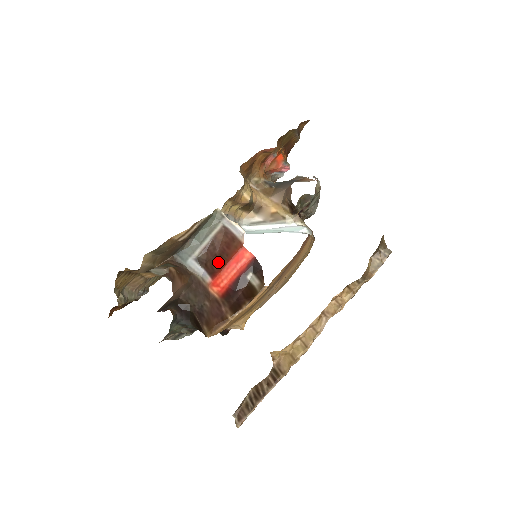
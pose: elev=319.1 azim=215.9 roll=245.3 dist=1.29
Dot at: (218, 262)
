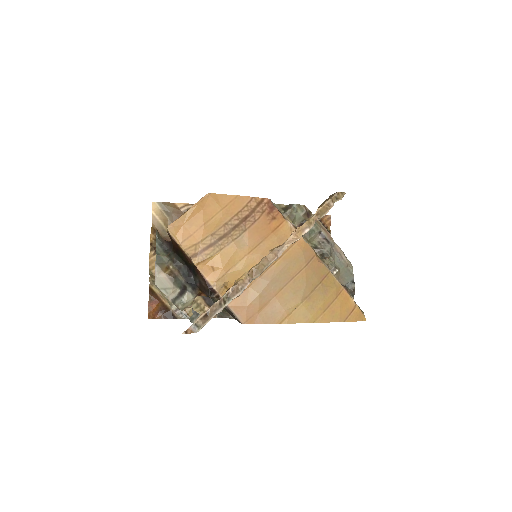
Dot at: occluded
